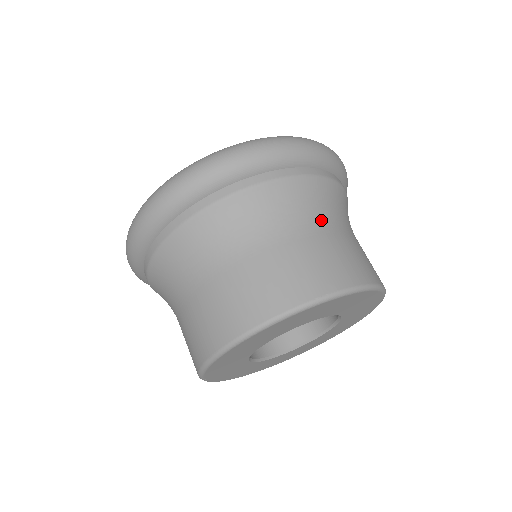
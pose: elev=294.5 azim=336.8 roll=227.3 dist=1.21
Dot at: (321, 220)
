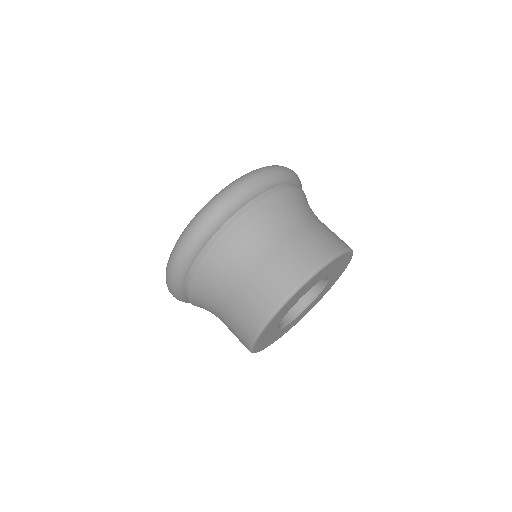
Dot at: occluded
